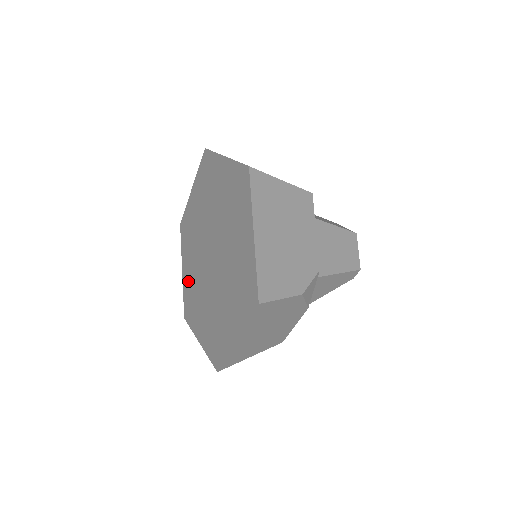
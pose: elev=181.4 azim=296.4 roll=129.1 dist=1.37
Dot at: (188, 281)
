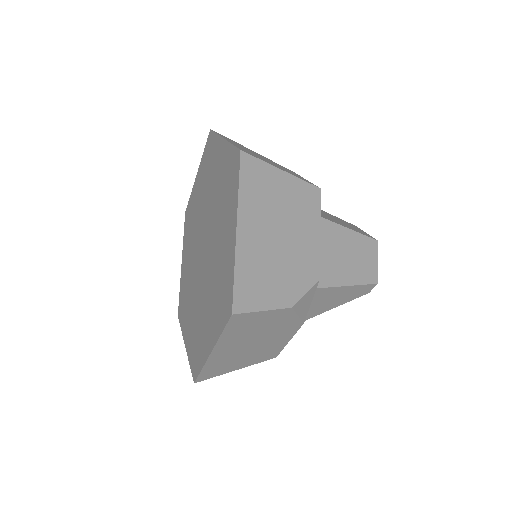
Dot at: (184, 276)
